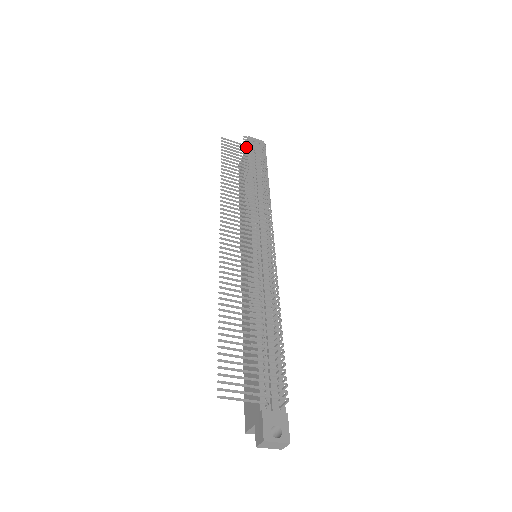
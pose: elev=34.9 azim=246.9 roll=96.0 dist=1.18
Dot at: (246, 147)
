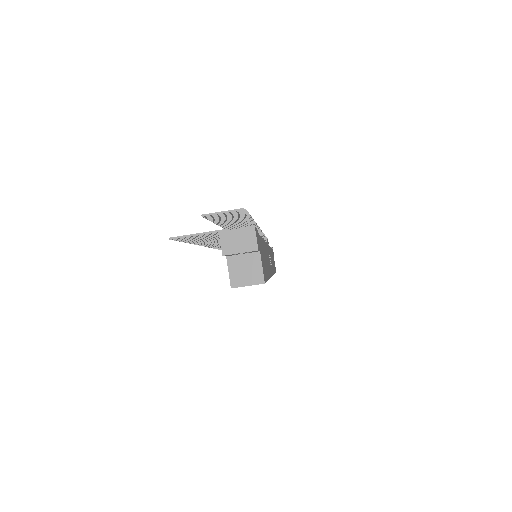
Dot at: occluded
